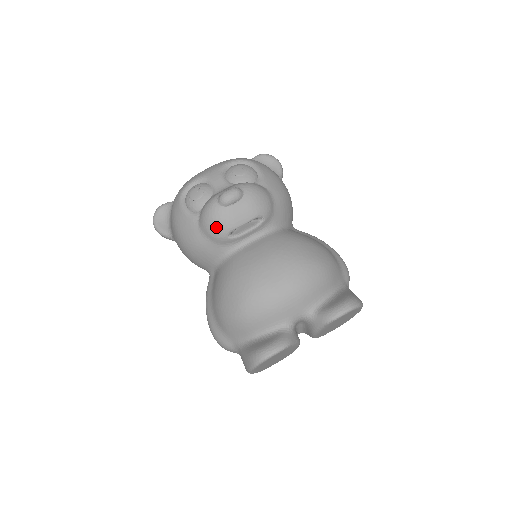
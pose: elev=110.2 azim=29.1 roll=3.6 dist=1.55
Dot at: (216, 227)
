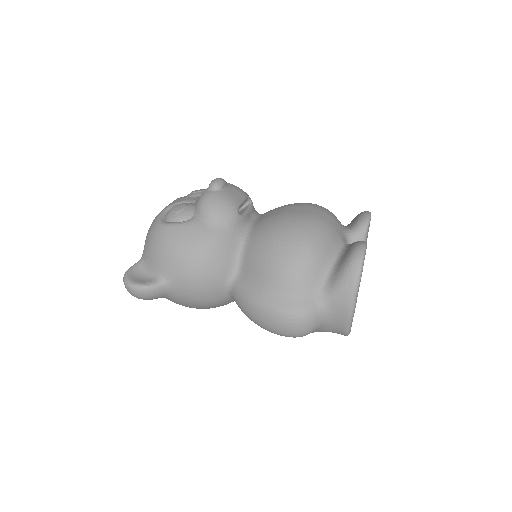
Dot at: (224, 207)
